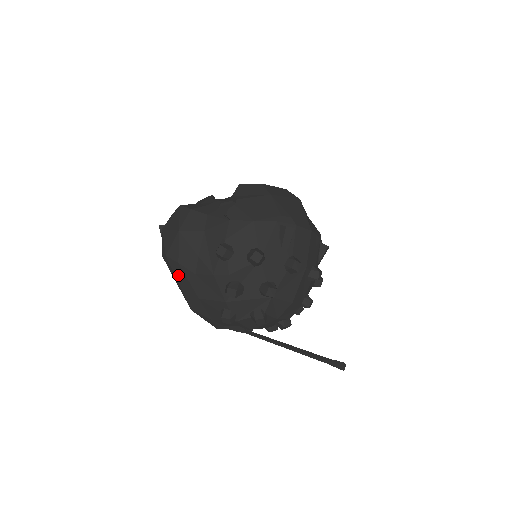
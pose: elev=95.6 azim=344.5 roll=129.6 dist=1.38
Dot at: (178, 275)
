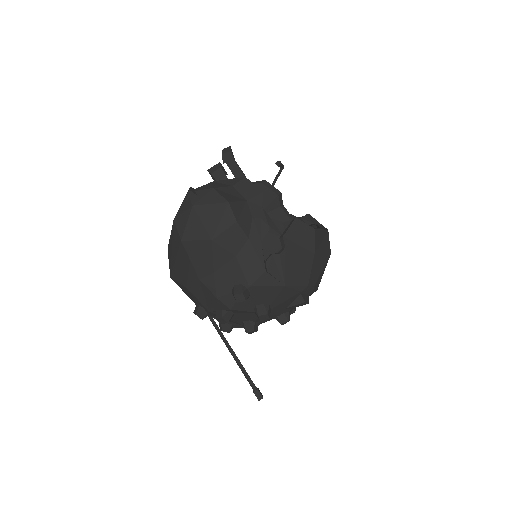
Dot at: (181, 259)
